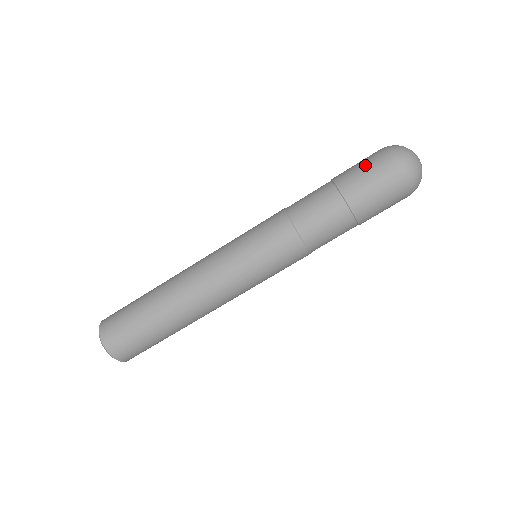
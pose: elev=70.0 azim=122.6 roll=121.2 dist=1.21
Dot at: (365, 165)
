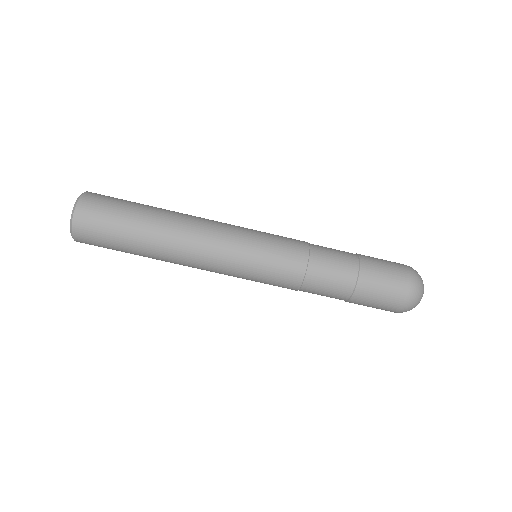
Dot at: occluded
